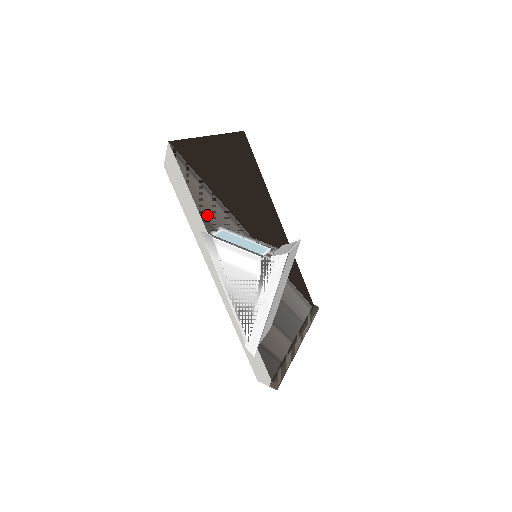
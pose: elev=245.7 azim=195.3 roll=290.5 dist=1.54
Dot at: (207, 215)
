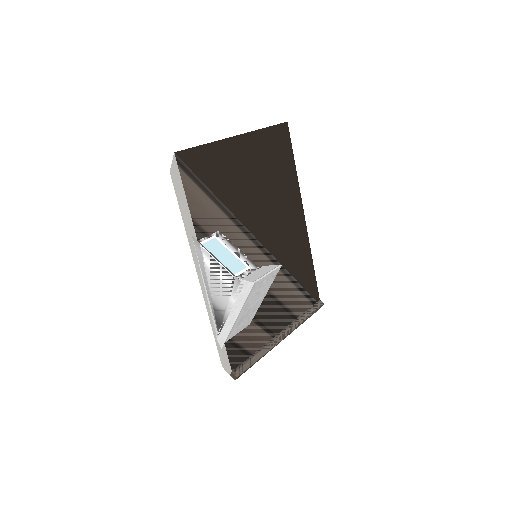
Dot at: (202, 222)
